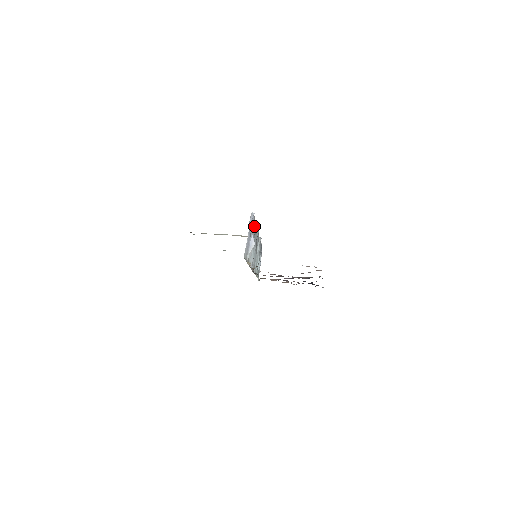
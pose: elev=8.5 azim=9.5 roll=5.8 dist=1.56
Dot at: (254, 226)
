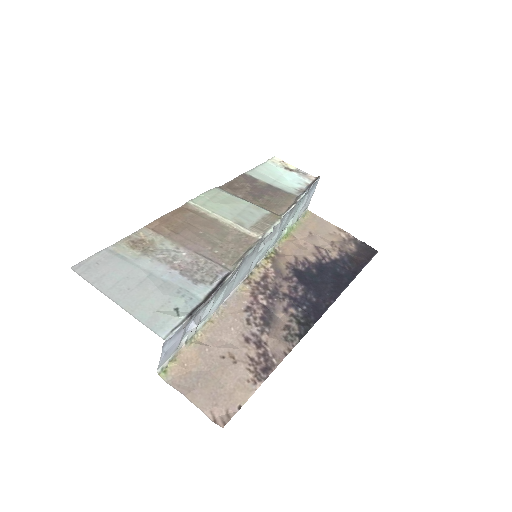
Dot at: (194, 315)
